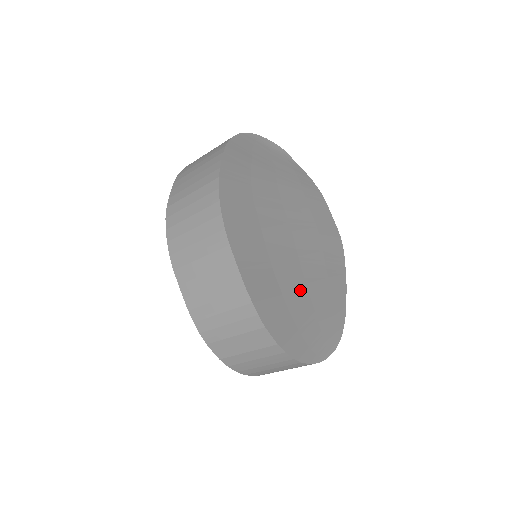
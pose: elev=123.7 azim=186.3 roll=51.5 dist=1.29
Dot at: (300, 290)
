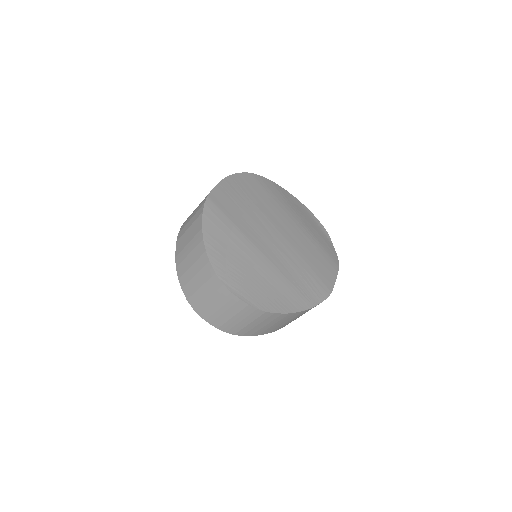
Dot at: (252, 246)
